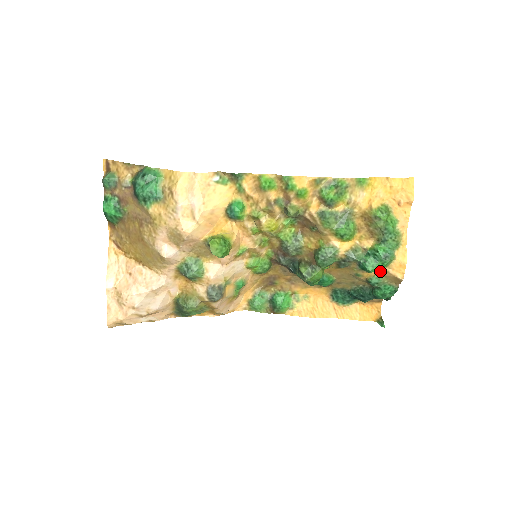
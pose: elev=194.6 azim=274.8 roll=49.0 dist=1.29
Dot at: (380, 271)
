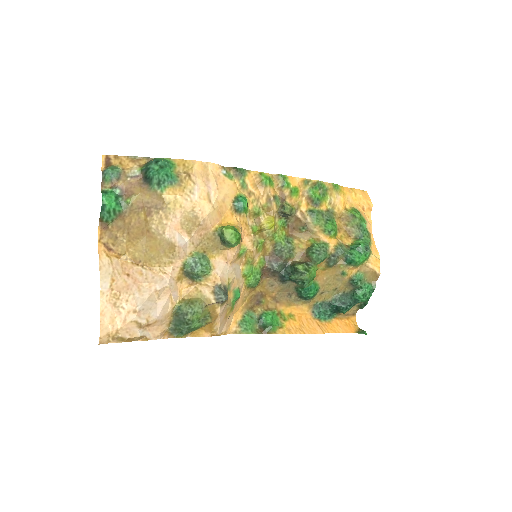
Dot at: (361, 267)
